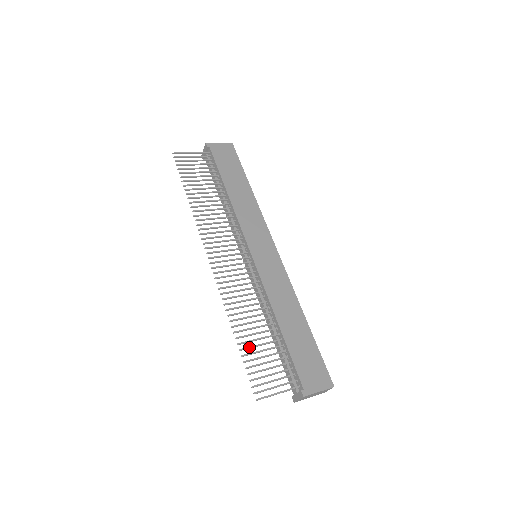
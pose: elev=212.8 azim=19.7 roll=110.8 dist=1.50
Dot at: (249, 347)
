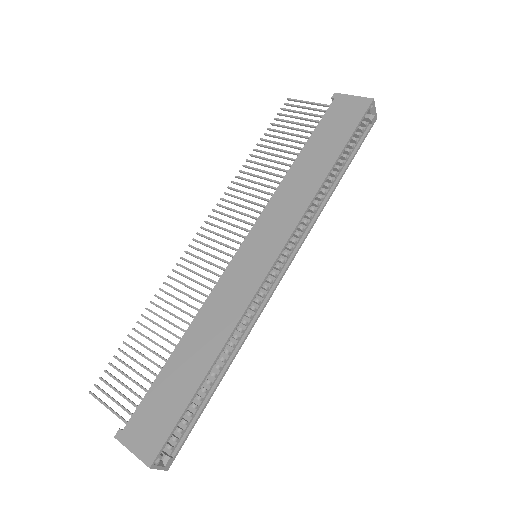
Dot at: (137, 340)
